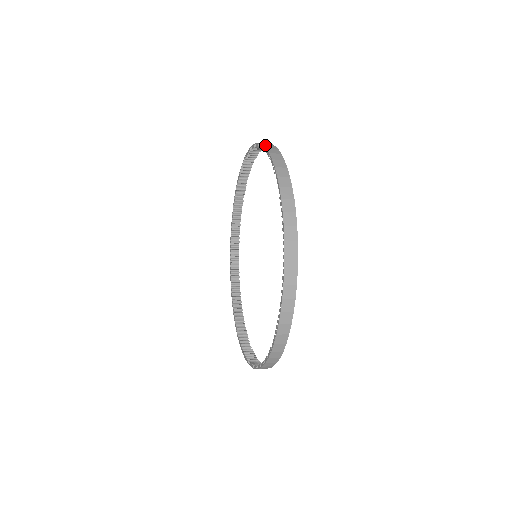
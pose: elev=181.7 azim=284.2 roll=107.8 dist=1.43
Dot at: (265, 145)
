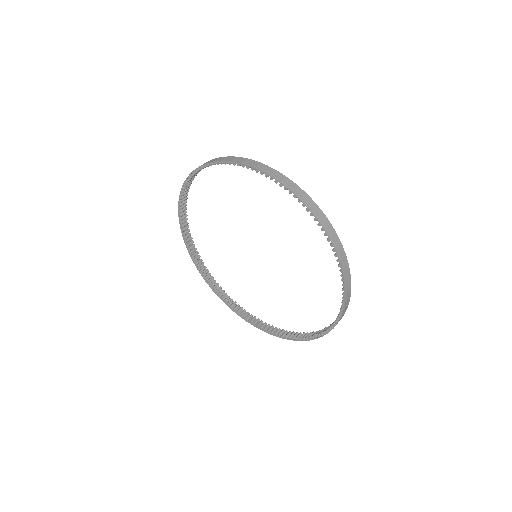
Dot at: (326, 229)
